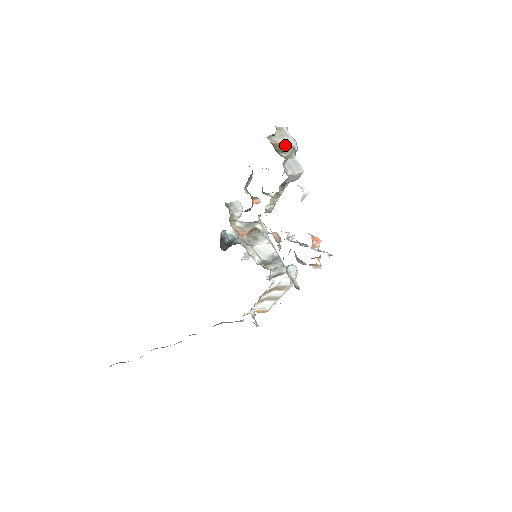
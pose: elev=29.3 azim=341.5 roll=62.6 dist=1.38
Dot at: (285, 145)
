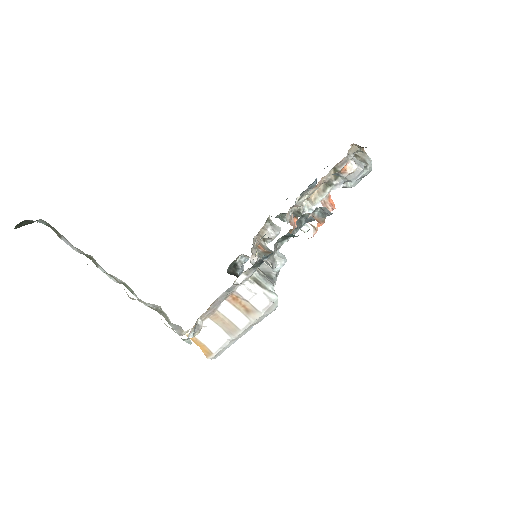
Dot at: (361, 158)
